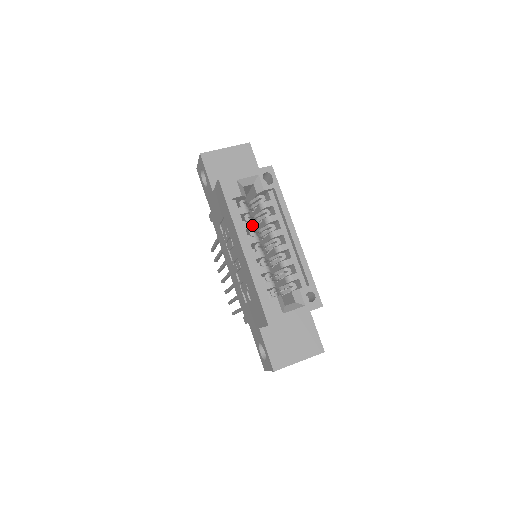
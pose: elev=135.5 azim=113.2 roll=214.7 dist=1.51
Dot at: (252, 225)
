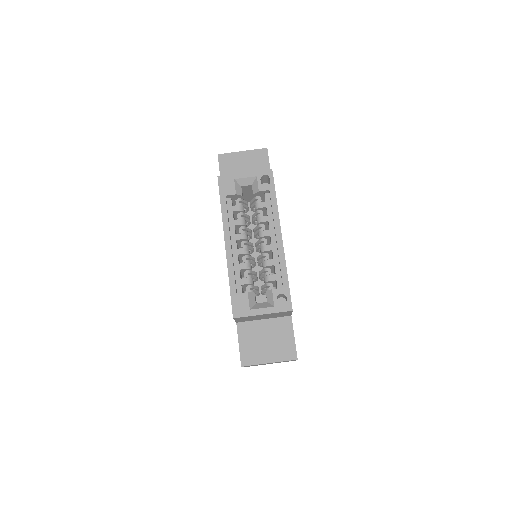
Dot at: (242, 223)
